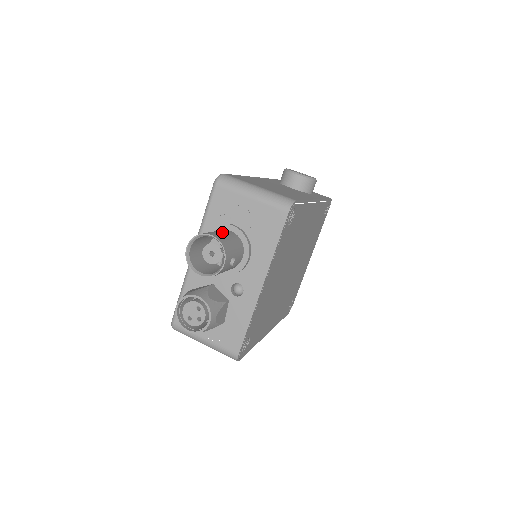
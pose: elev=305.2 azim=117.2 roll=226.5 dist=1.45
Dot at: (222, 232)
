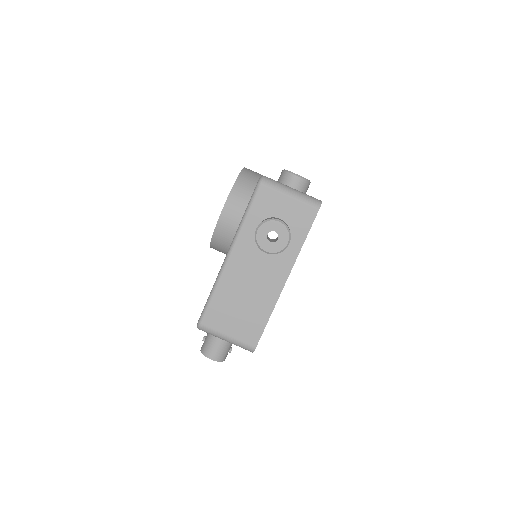
Dot at: (217, 344)
